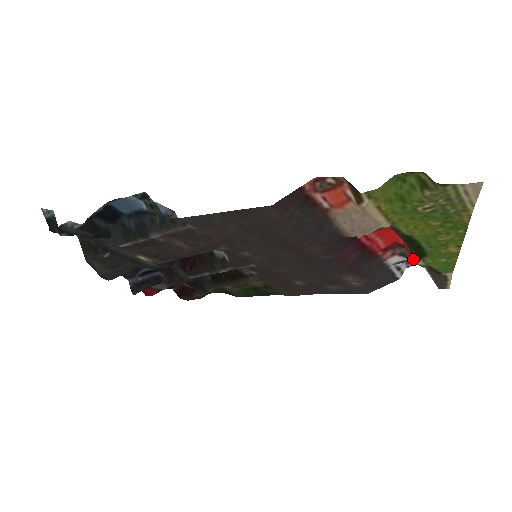
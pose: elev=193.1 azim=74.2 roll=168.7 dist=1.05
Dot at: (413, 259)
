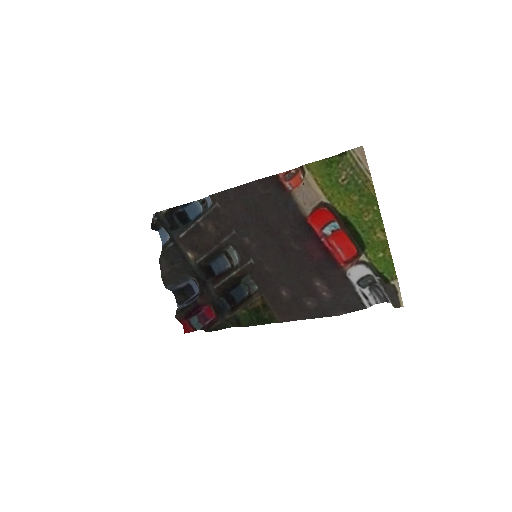
Dot at: (358, 253)
